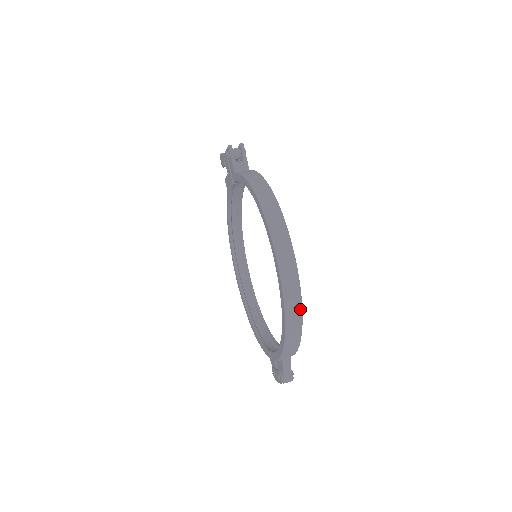
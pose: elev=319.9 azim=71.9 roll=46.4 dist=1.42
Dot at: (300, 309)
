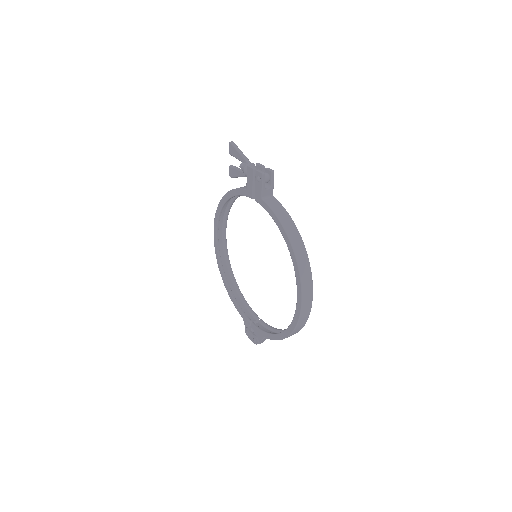
Dot at: occluded
